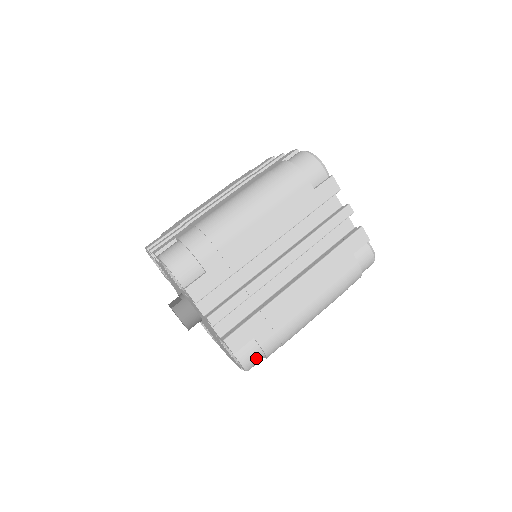
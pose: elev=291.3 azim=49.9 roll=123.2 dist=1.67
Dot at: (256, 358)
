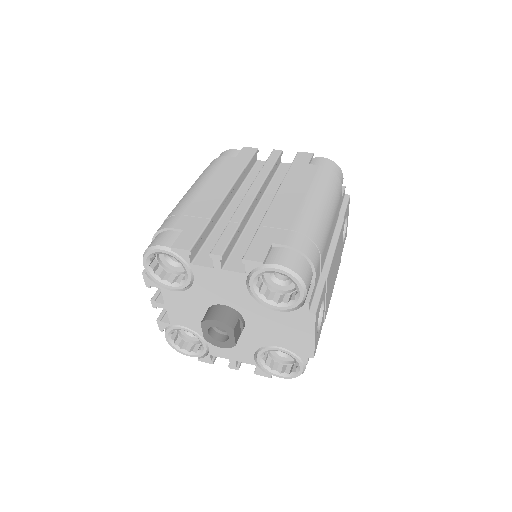
Dot at: (294, 260)
